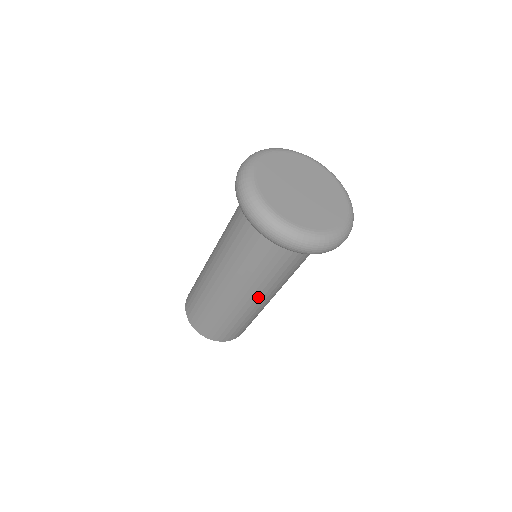
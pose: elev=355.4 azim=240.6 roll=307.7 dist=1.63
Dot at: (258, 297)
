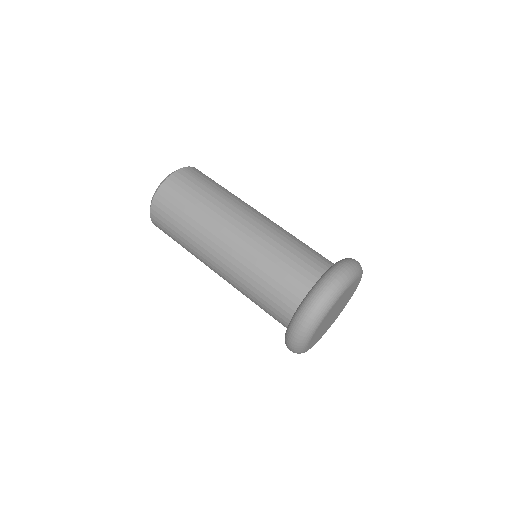
Dot at: occluded
